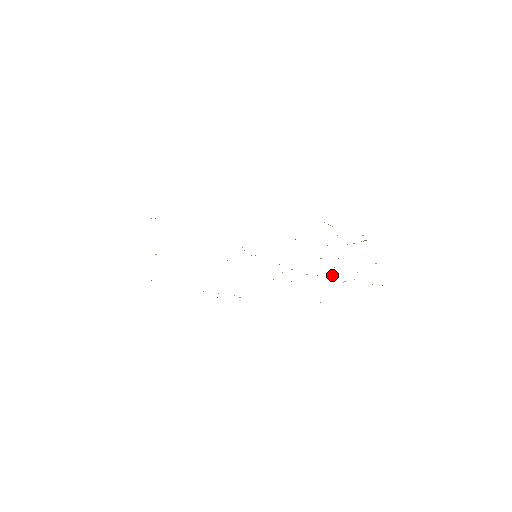
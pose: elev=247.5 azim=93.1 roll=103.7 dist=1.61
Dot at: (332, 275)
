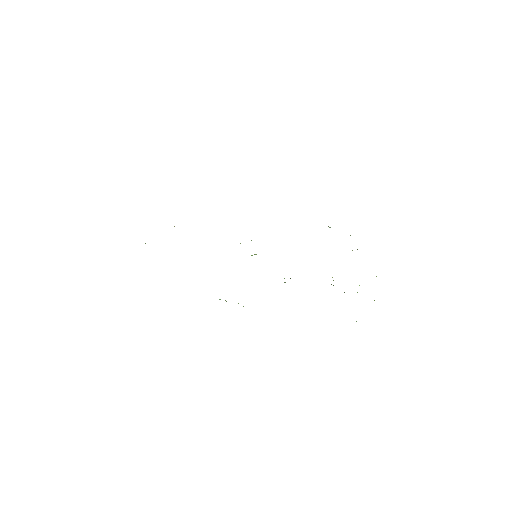
Dot at: occluded
